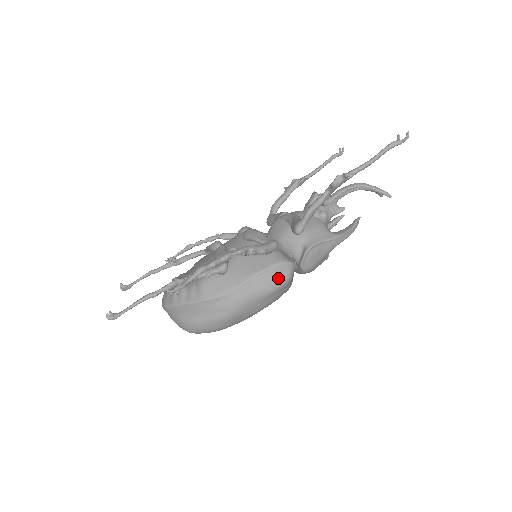
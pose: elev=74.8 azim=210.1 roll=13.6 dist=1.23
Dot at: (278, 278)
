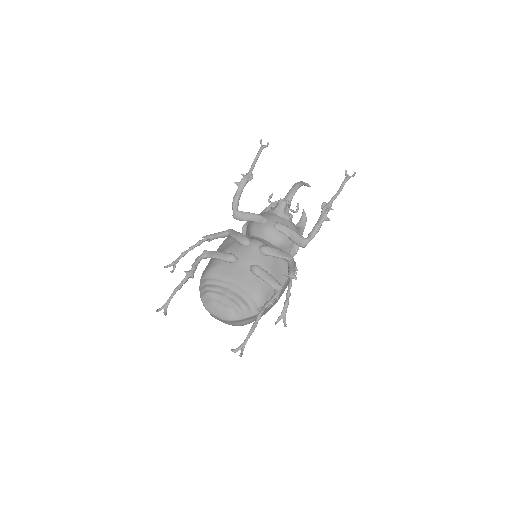
Dot at: occluded
